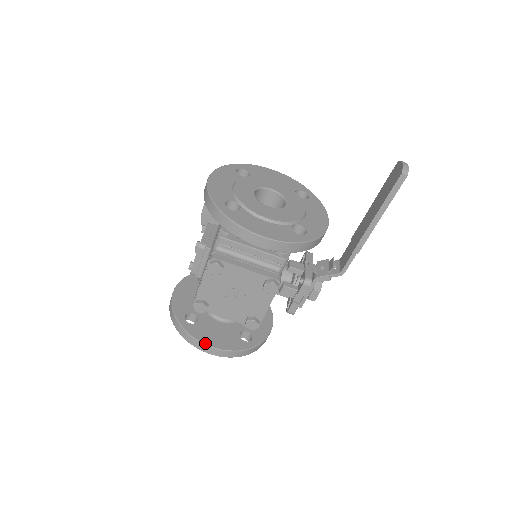
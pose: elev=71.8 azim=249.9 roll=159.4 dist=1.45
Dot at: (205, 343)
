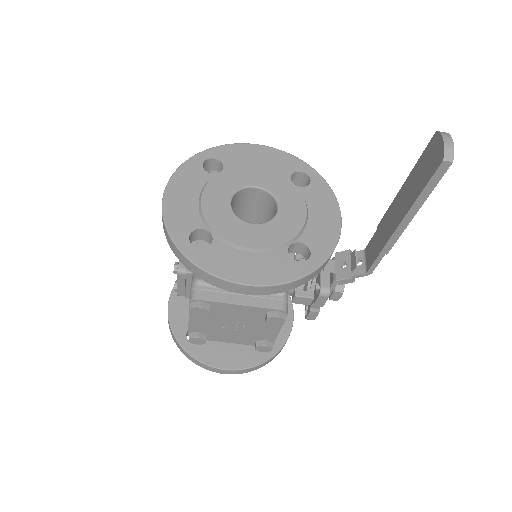
Dot at: (214, 366)
